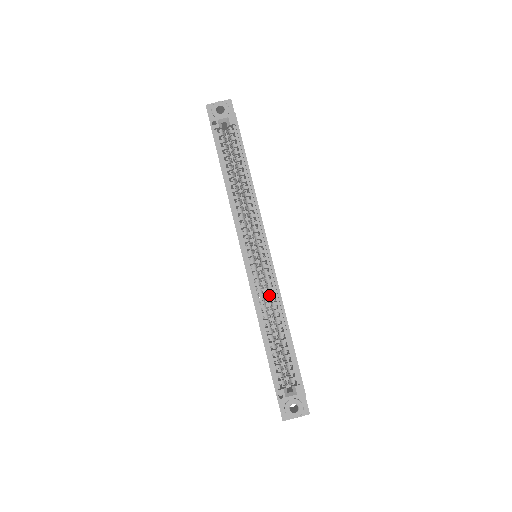
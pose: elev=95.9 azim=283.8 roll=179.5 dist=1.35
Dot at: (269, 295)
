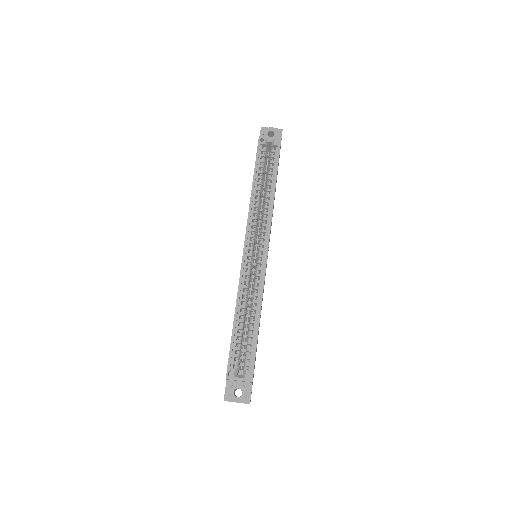
Dot at: (254, 286)
